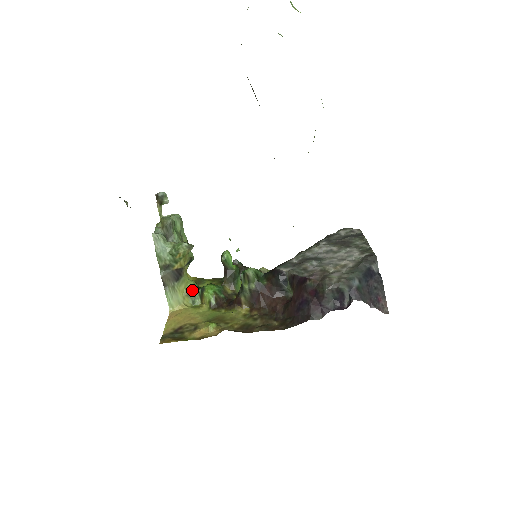
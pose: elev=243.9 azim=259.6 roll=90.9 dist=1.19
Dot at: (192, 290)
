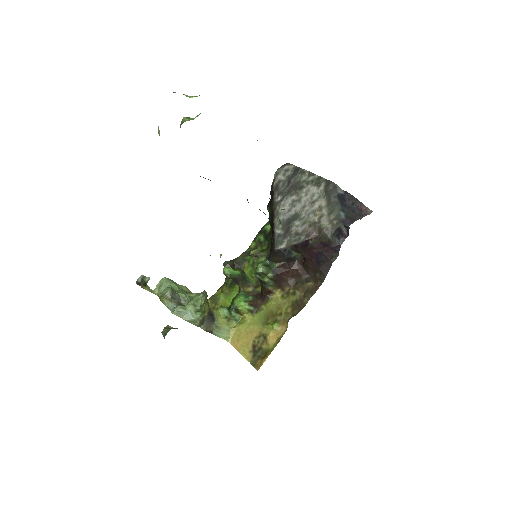
Dot at: (227, 314)
